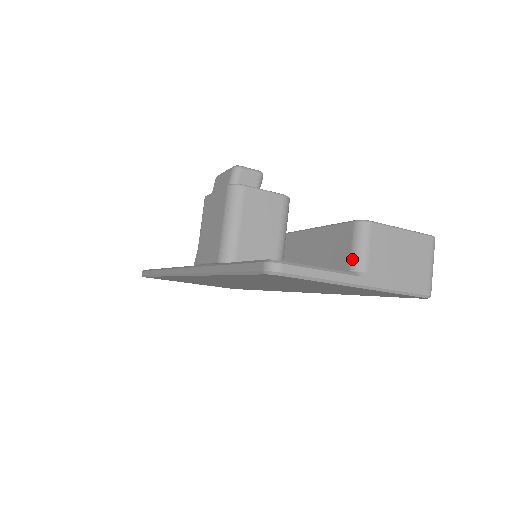
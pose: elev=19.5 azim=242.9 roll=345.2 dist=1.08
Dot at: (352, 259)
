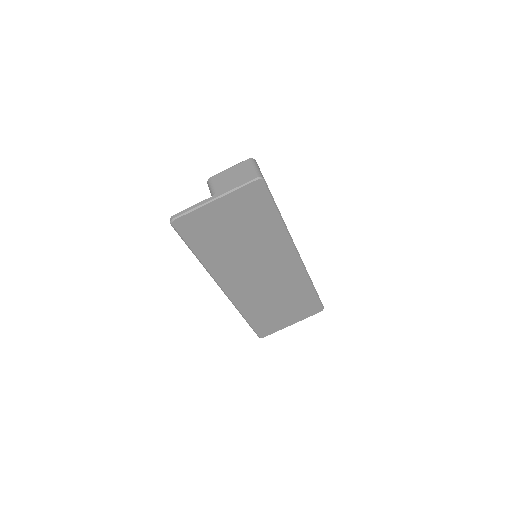
Dot at: (211, 195)
